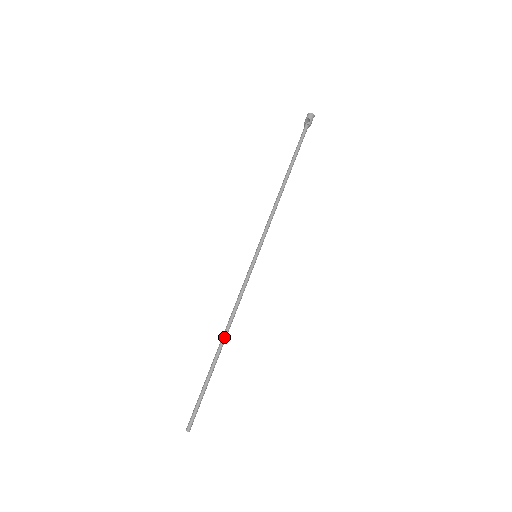
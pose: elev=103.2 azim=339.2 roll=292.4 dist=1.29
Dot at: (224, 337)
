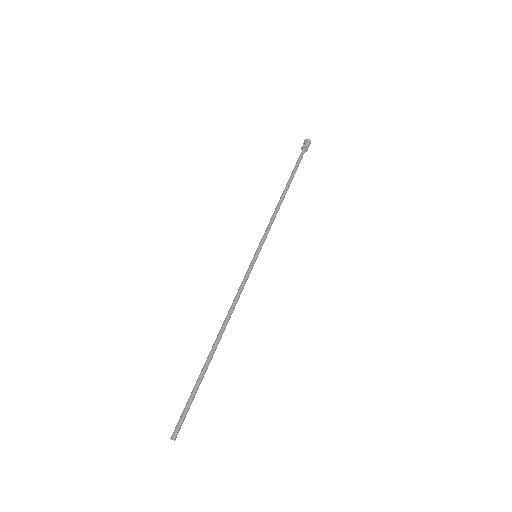
Dot at: (219, 333)
